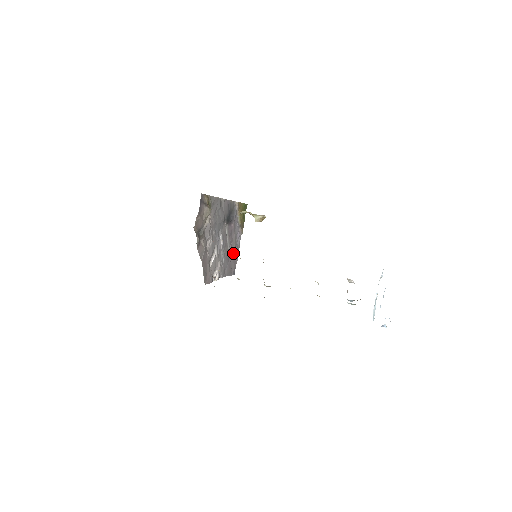
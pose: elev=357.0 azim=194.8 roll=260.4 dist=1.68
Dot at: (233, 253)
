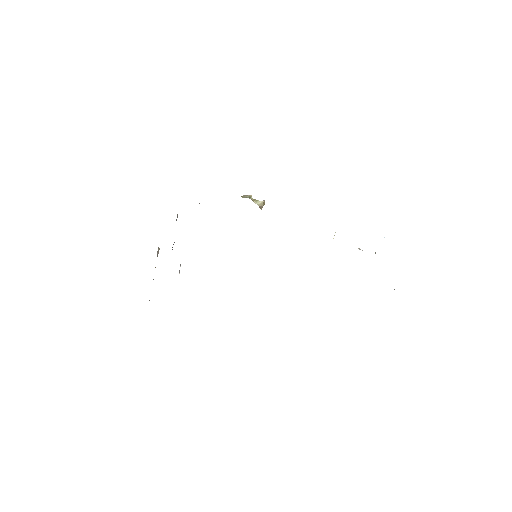
Dot at: occluded
